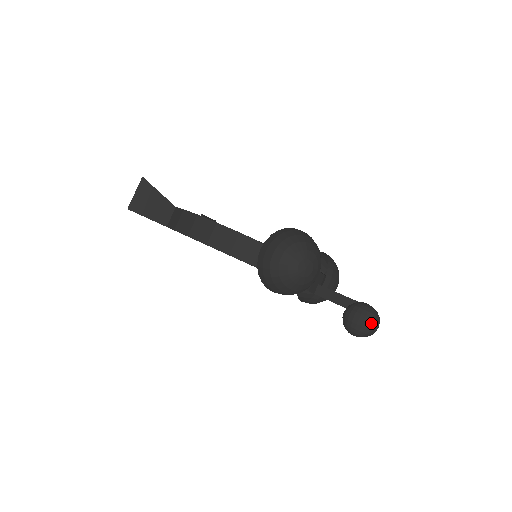
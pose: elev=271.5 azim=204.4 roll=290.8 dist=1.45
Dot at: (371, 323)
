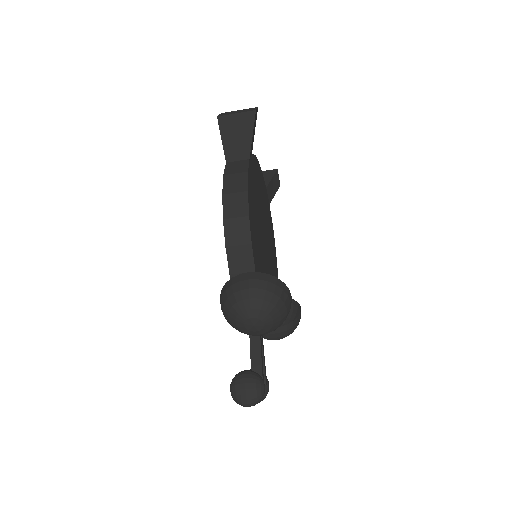
Dot at: (248, 401)
